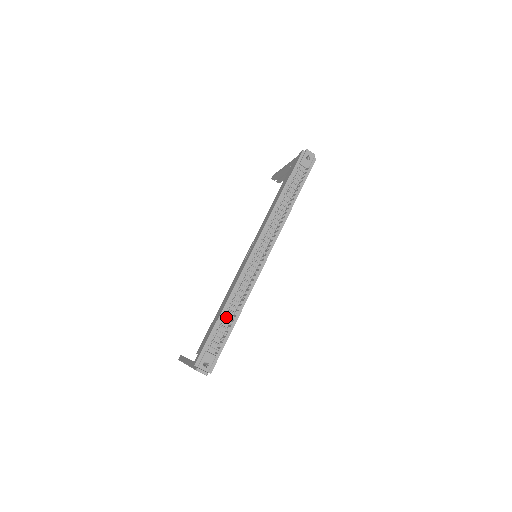
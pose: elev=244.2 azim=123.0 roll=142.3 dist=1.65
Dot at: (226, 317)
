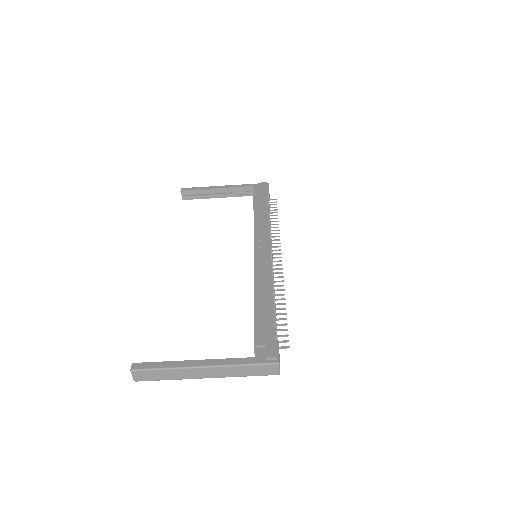
Dot at: (274, 308)
